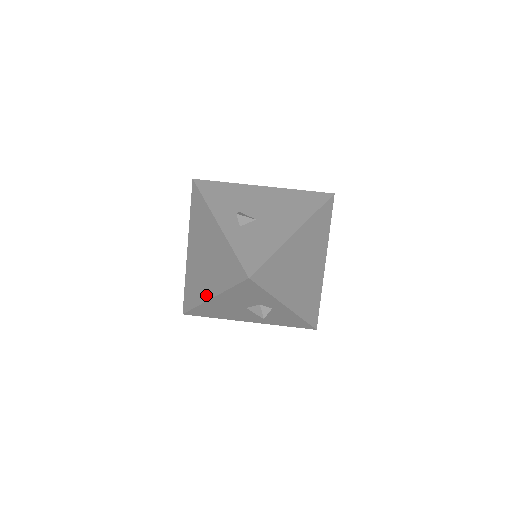
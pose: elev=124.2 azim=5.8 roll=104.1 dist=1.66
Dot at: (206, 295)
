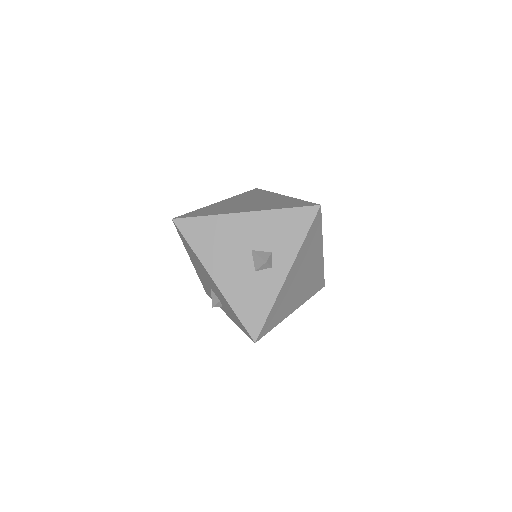
Dot at: (237, 211)
